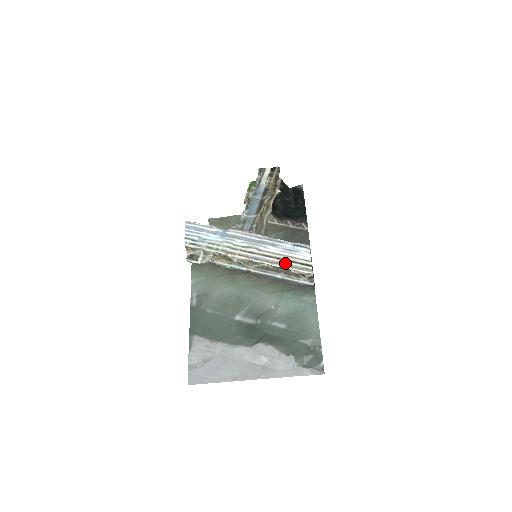
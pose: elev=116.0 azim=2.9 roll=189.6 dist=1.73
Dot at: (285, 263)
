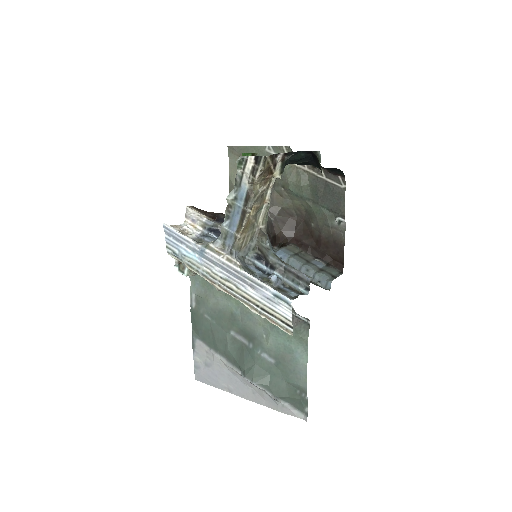
Dot at: (264, 314)
